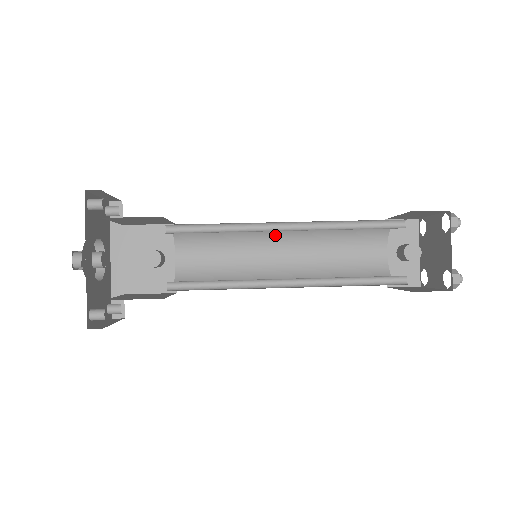
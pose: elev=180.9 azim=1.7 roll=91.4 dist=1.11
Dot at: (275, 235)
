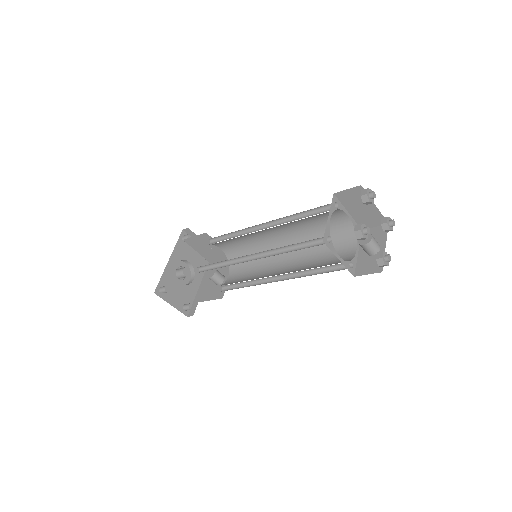
Dot at: occluded
